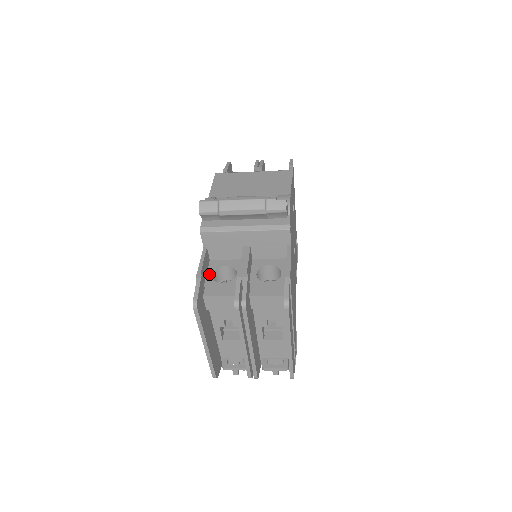
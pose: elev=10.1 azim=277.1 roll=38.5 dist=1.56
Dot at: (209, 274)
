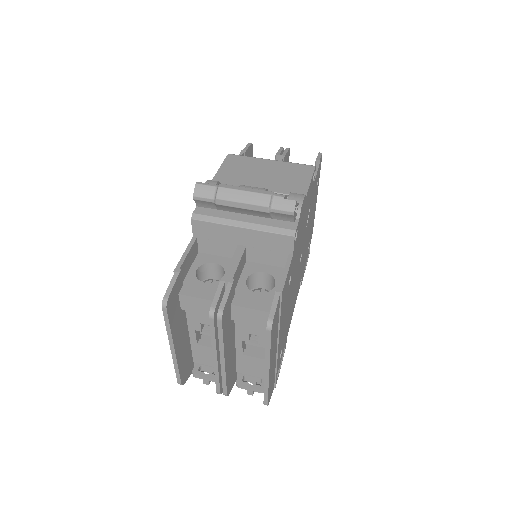
Dot at: (193, 269)
